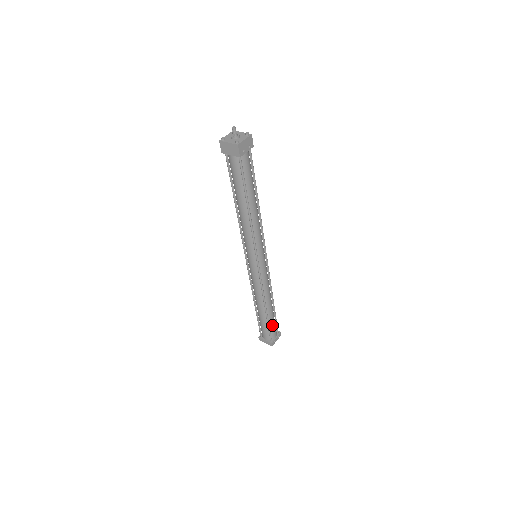
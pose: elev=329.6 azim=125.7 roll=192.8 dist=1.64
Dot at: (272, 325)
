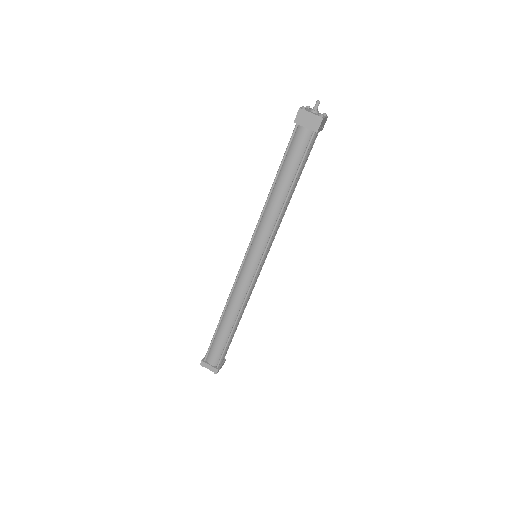
Dot at: (228, 347)
